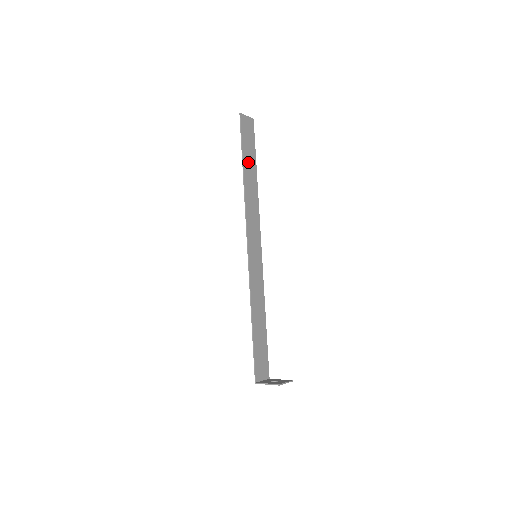
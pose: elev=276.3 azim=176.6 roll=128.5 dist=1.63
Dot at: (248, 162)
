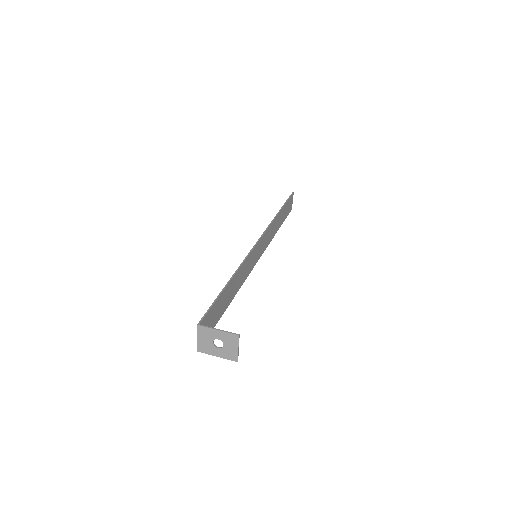
Dot at: (282, 214)
